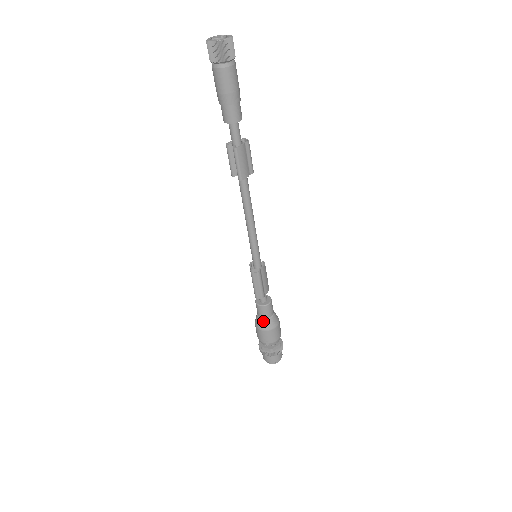
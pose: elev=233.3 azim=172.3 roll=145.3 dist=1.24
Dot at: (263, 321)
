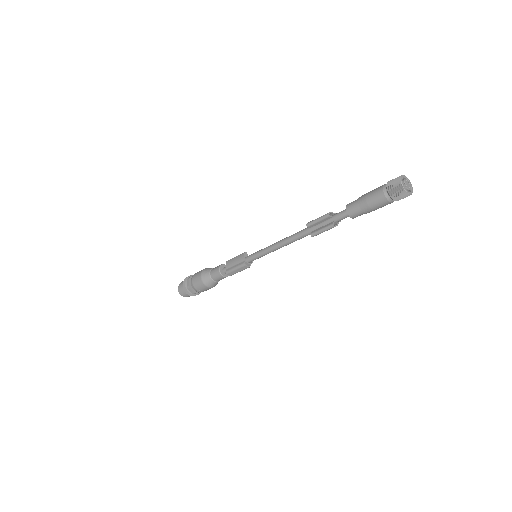
Dot at: (212, 281)
